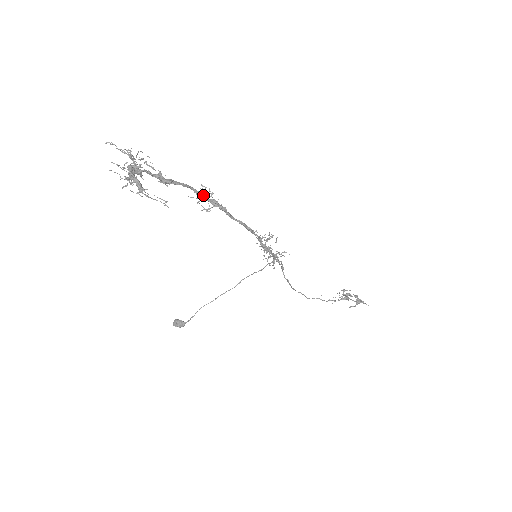
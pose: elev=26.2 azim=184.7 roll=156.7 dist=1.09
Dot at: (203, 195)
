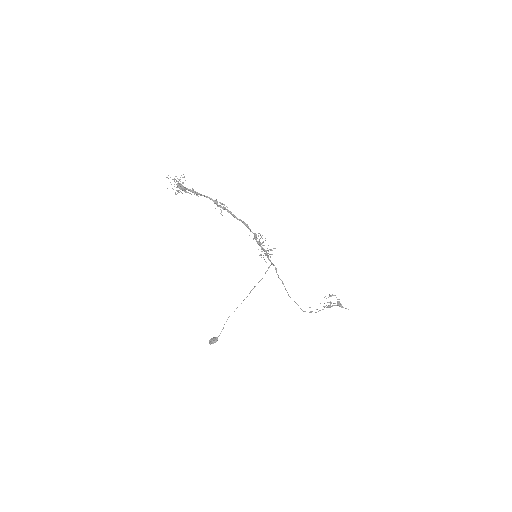
Dot at: occluded
